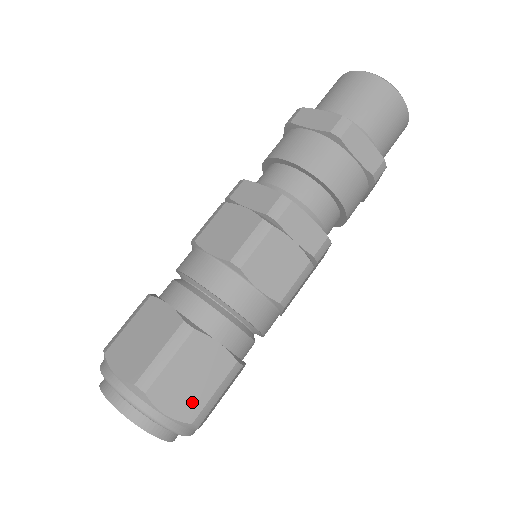
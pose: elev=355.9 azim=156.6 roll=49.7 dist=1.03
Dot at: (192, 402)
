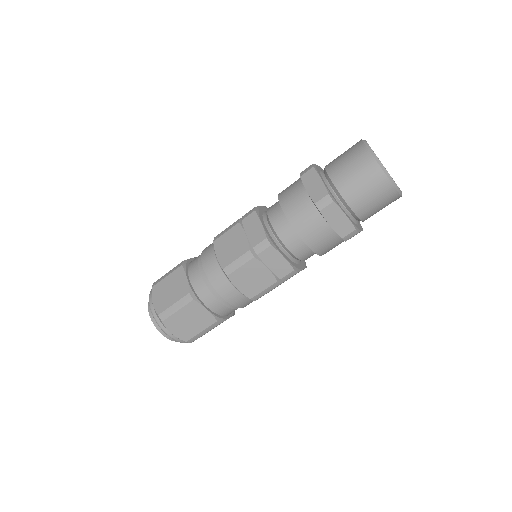
Dot at: (187, 332)
